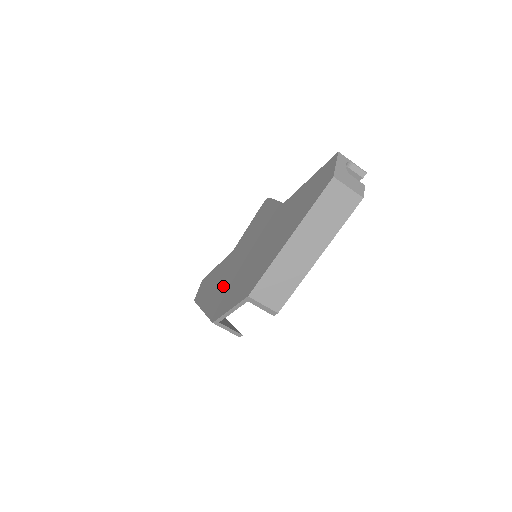
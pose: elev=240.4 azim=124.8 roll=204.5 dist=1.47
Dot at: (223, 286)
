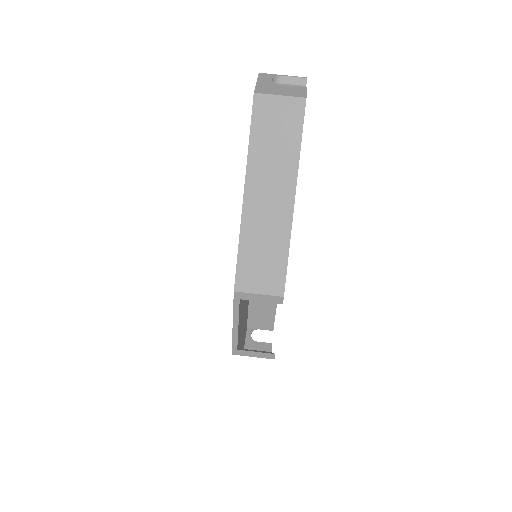
Dot at: occluded
